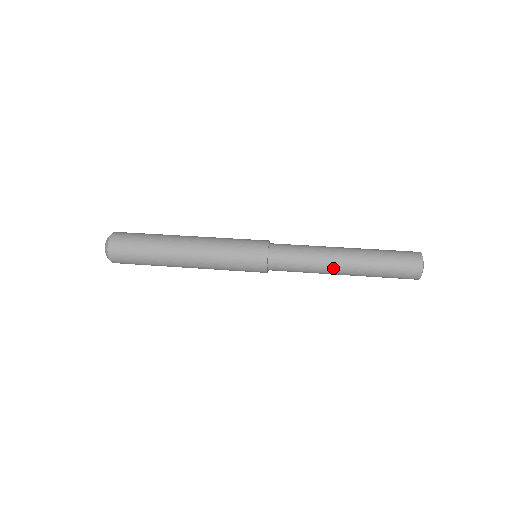
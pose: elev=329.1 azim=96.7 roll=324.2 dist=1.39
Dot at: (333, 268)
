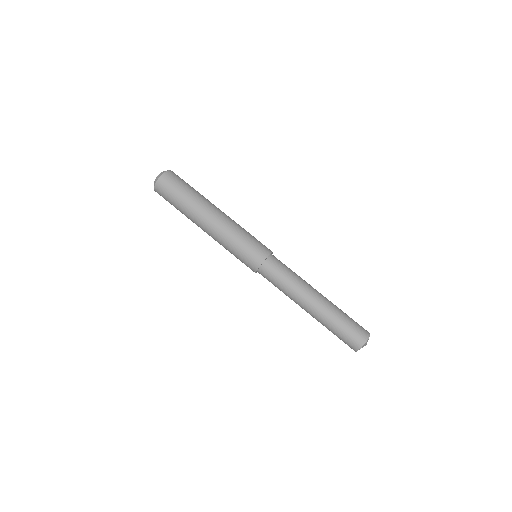
Dot at: (299, 305)
